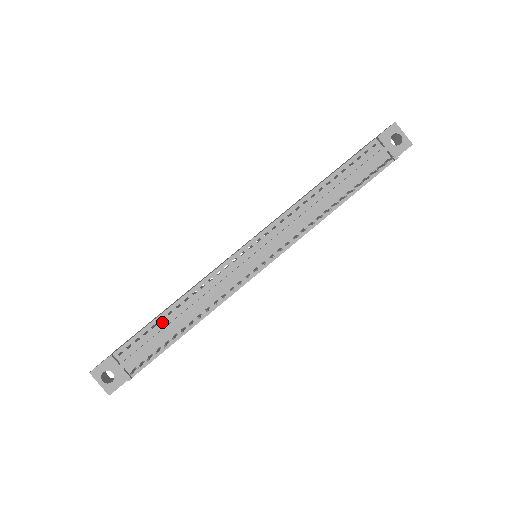
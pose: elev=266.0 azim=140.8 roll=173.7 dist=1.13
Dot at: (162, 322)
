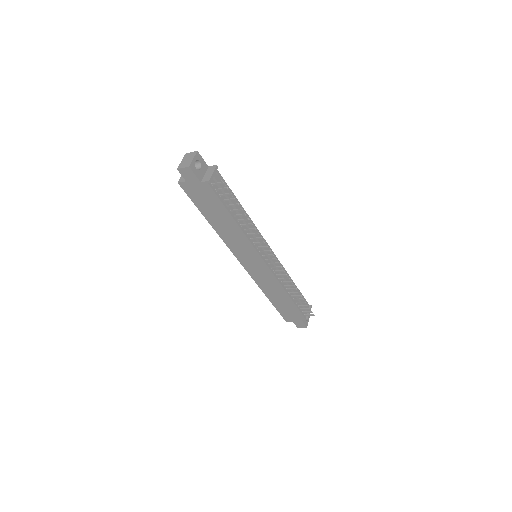
Dot at: (234, 200)
